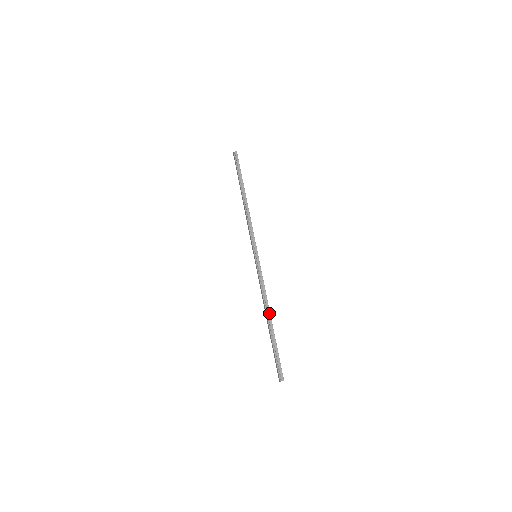
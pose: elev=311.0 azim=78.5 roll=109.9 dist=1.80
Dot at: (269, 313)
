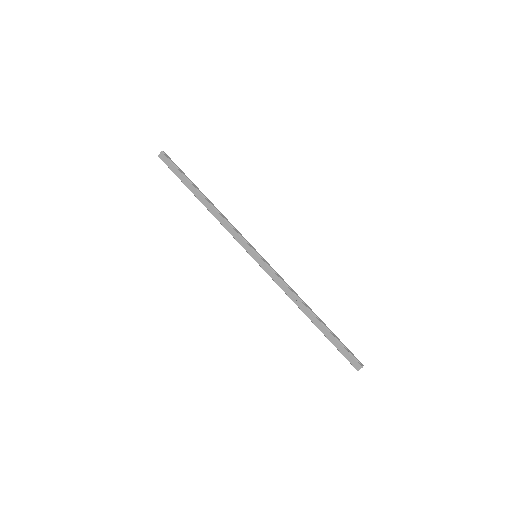
Dot at: (309, 307)
